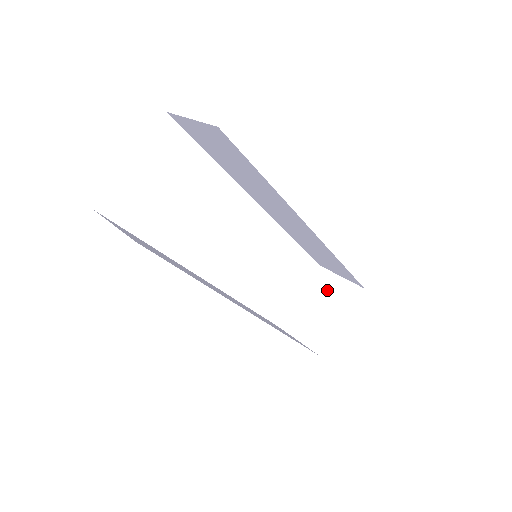
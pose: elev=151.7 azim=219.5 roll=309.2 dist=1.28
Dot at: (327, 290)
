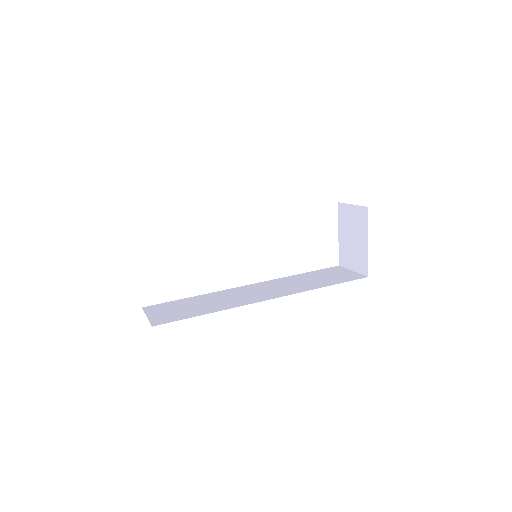
Dot at: (350, 221)
